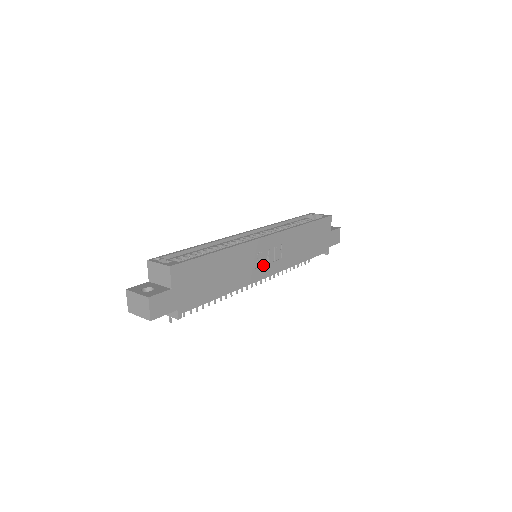
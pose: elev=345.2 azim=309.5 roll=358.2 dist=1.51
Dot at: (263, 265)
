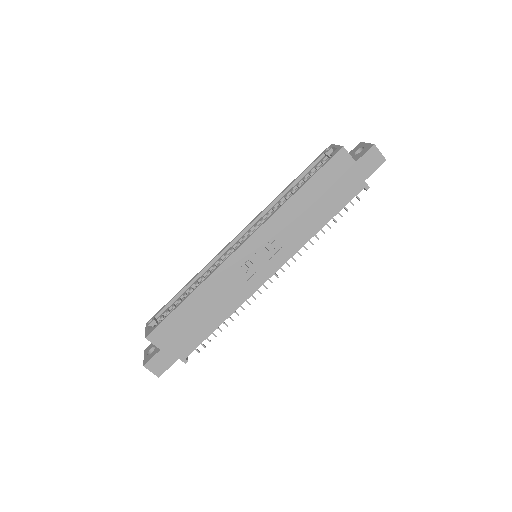
Dot at: (258, 270)
